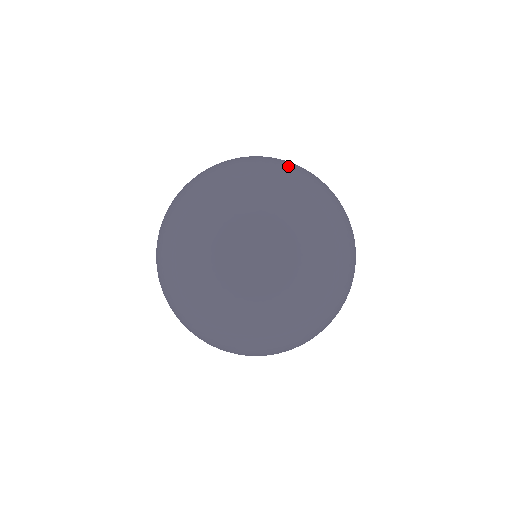
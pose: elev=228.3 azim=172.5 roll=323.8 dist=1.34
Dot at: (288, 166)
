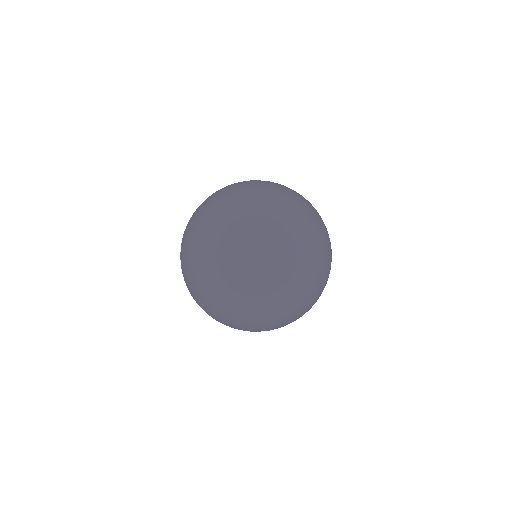
Dot at: (262, 262)
